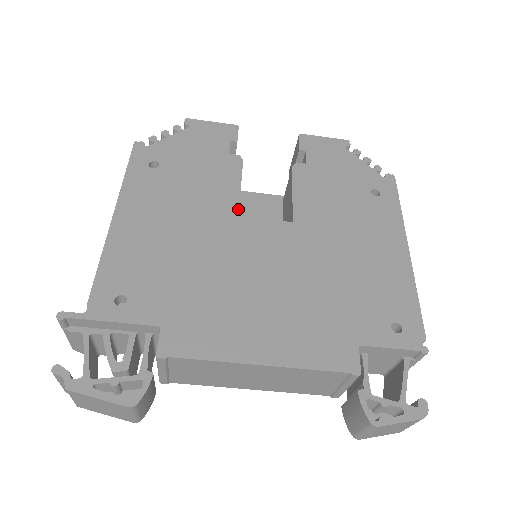
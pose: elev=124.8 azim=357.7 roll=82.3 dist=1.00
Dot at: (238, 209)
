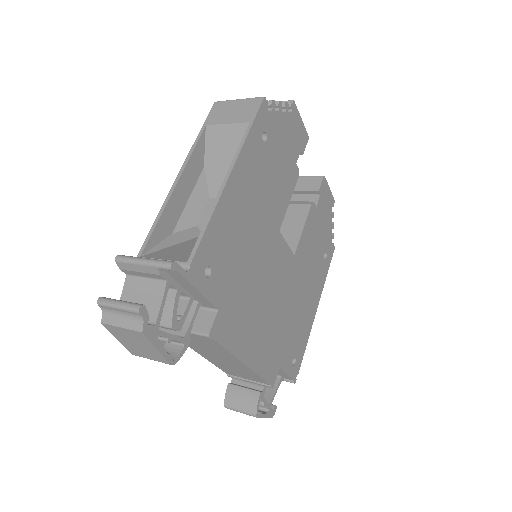
Dot at: (281, 224)
